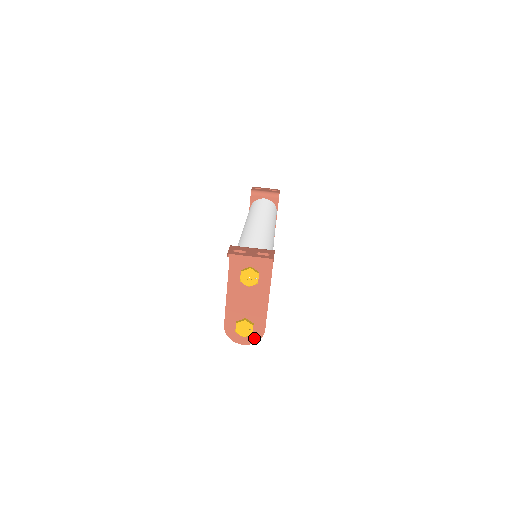
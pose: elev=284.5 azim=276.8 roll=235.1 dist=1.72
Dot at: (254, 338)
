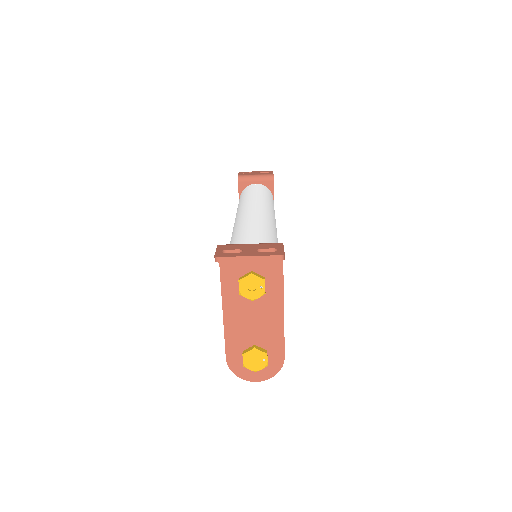
Dot at: (271, 370)
